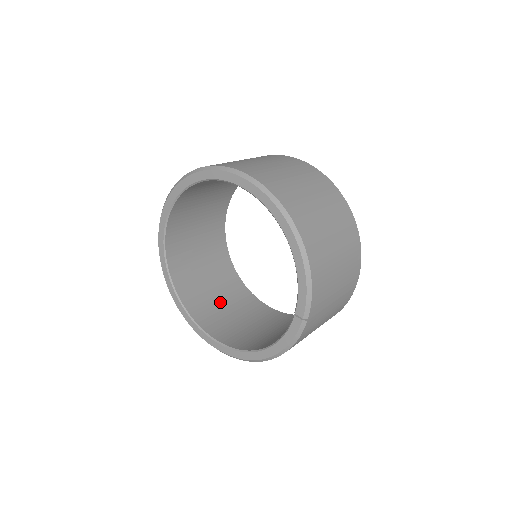
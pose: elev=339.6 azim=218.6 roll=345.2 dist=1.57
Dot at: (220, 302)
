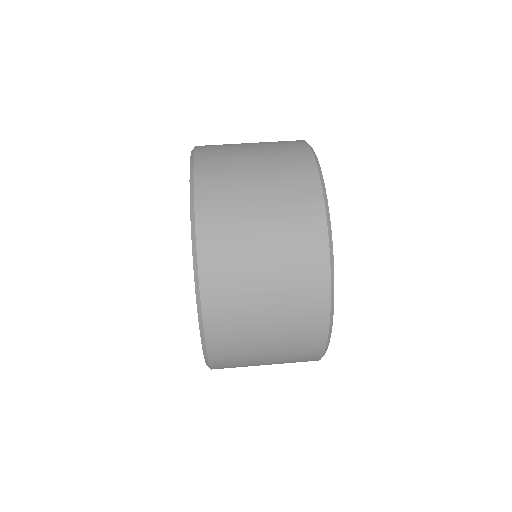
Dot at: occluded
